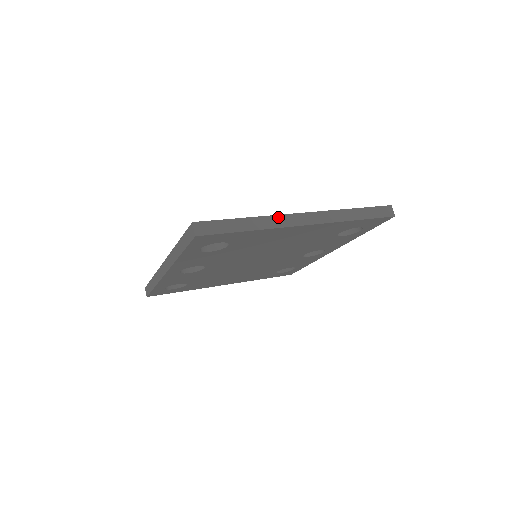
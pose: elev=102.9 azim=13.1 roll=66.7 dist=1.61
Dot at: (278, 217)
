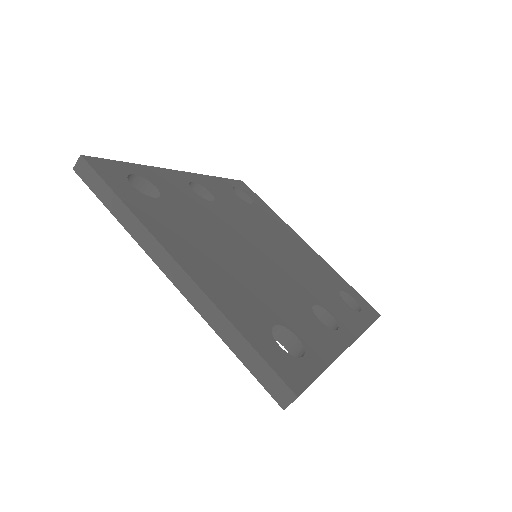
Dot at: (149, 236)
